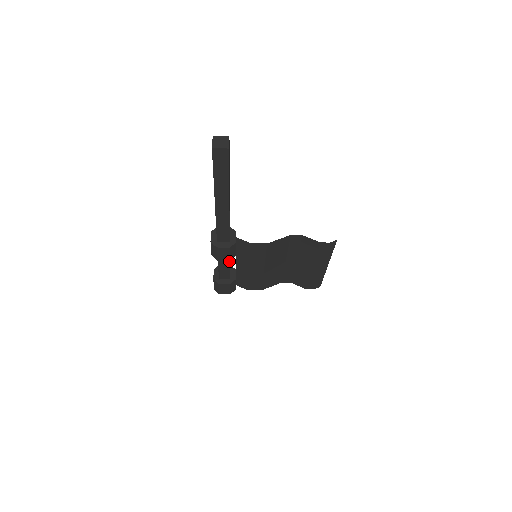
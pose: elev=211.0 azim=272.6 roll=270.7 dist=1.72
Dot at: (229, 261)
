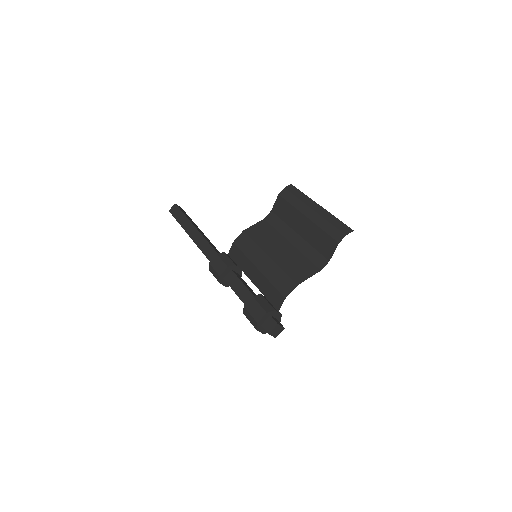
Dot at: (236, 276)
